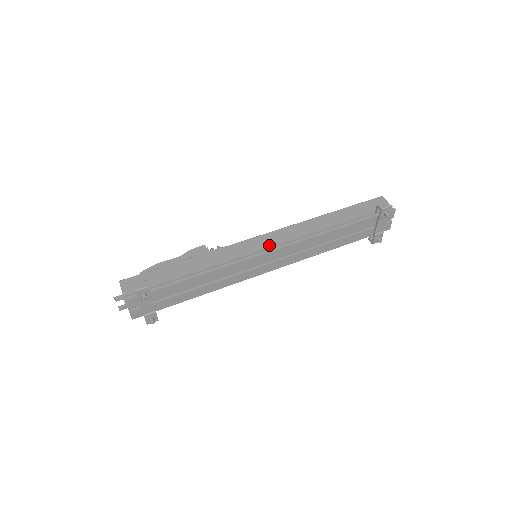
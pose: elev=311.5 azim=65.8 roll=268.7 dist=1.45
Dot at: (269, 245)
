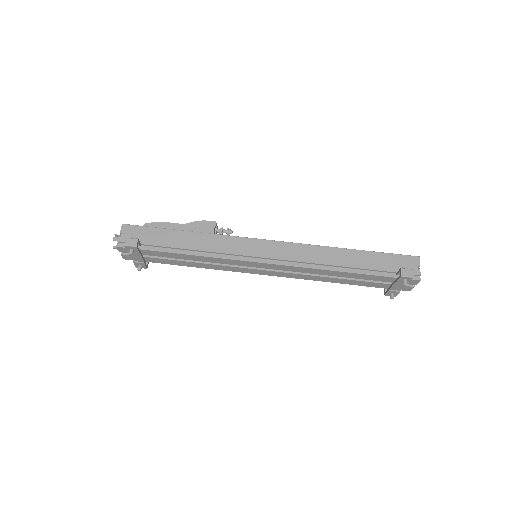
Dot at: (269, 255)
